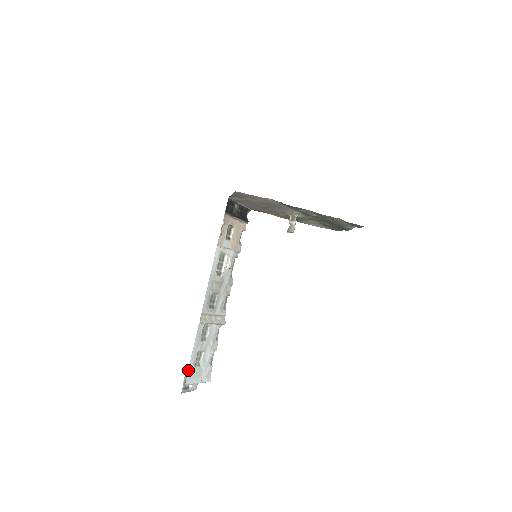
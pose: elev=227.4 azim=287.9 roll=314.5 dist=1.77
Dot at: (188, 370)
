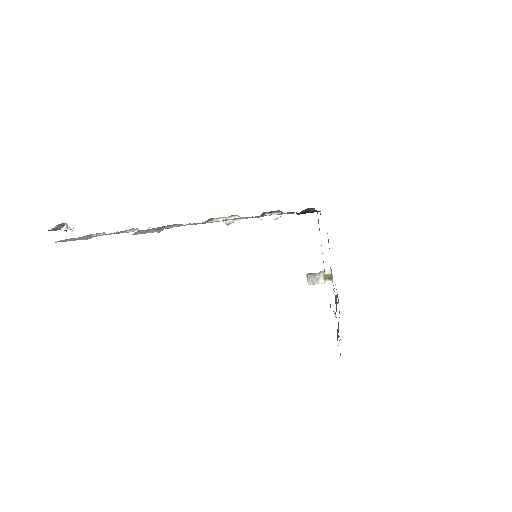
Dot at: occluded
